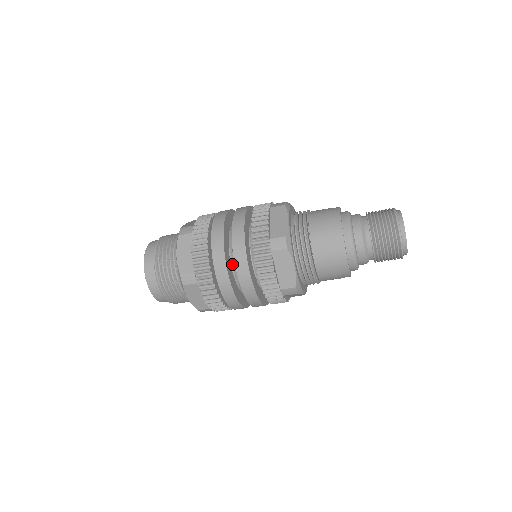
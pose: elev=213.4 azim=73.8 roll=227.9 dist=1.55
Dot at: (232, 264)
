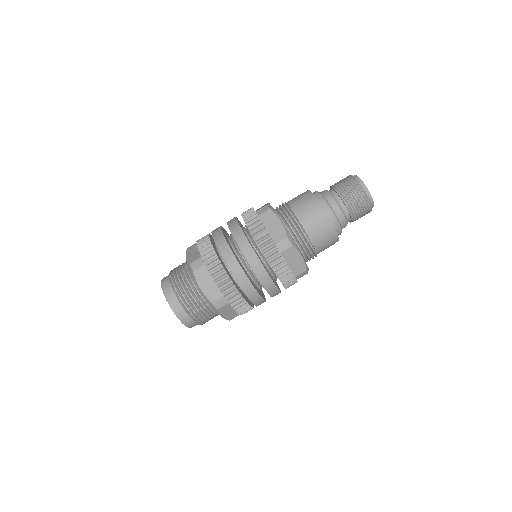
Dot at: occluded
